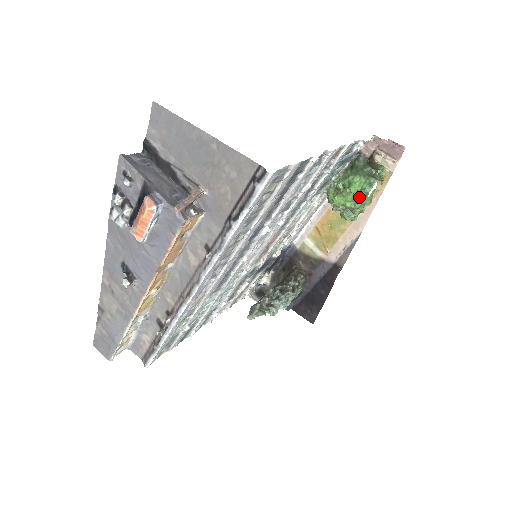
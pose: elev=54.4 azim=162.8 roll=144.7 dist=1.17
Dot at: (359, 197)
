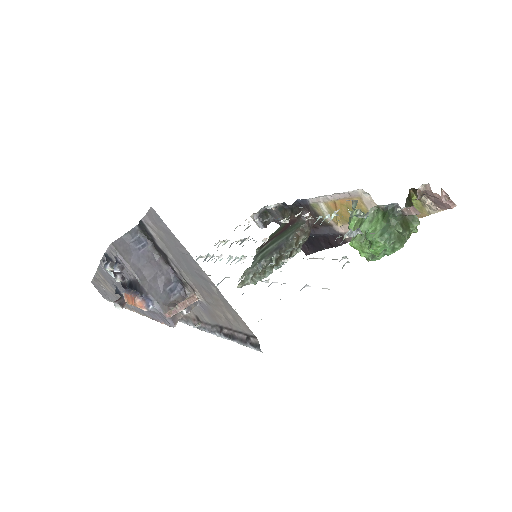
Dot at: (376, 256)
